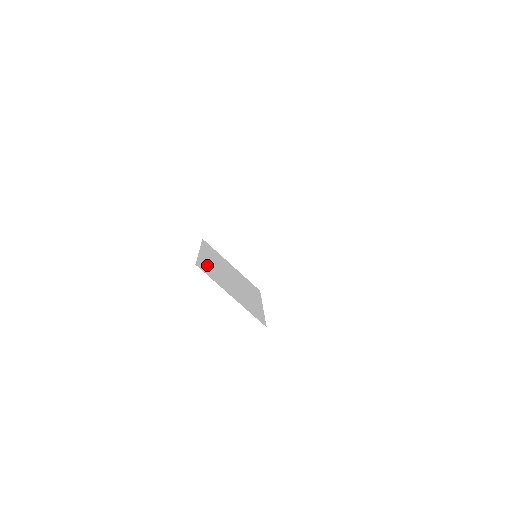
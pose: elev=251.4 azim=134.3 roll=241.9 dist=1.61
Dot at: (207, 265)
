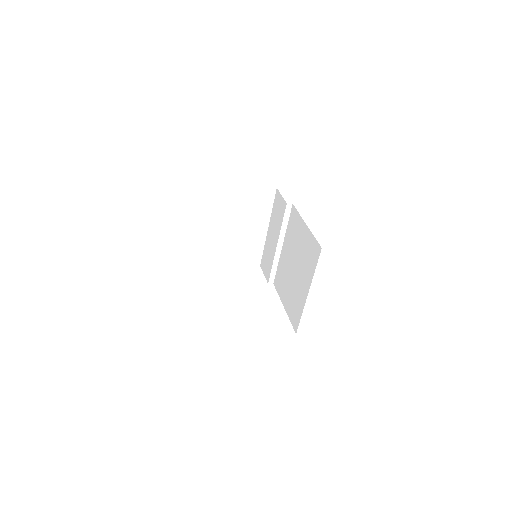
Dot at: occluded
